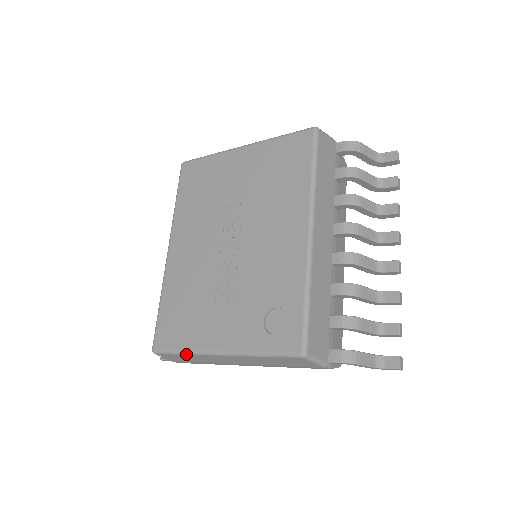
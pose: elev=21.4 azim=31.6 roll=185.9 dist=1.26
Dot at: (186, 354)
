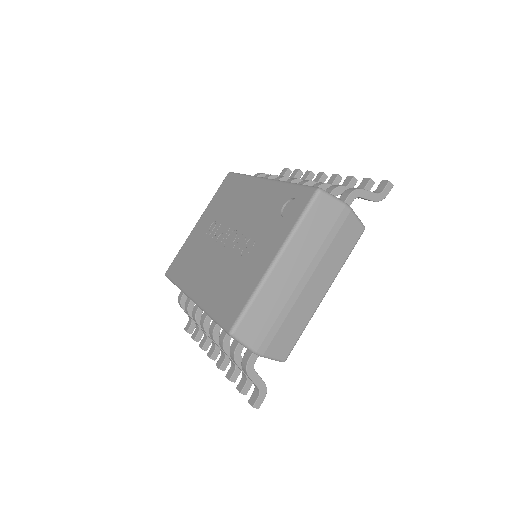
Dot at: (255, 297)
